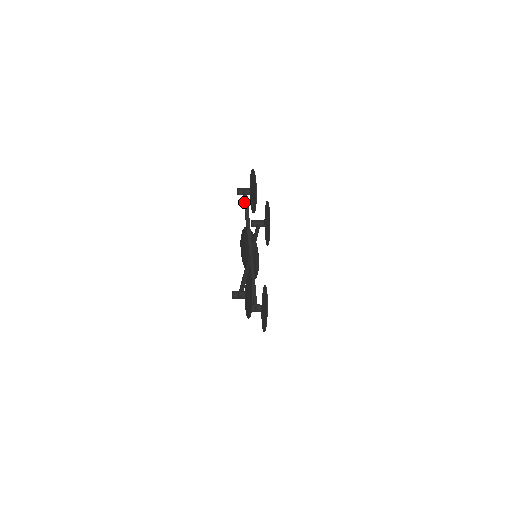
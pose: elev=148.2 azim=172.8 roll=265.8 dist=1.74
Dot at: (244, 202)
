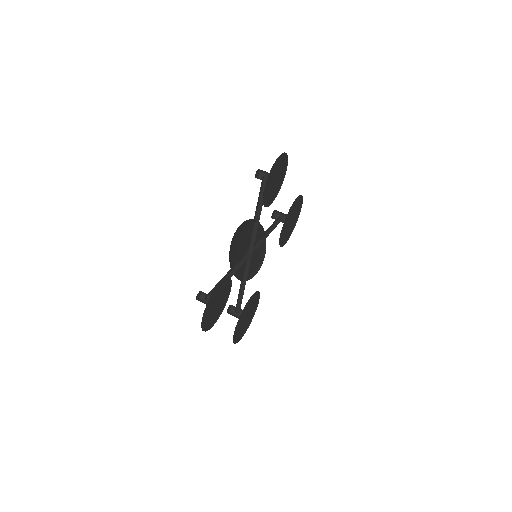
Dot at: (261, 189)
